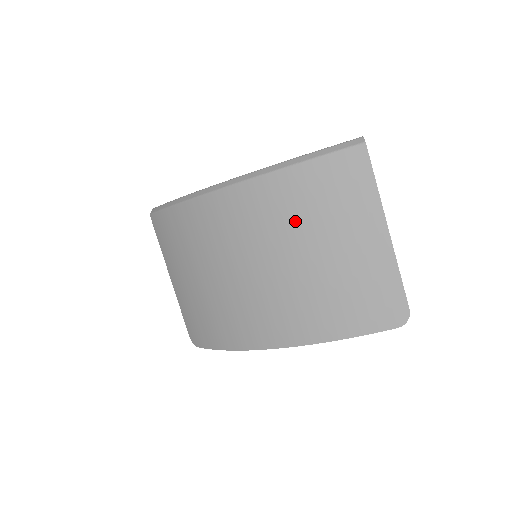
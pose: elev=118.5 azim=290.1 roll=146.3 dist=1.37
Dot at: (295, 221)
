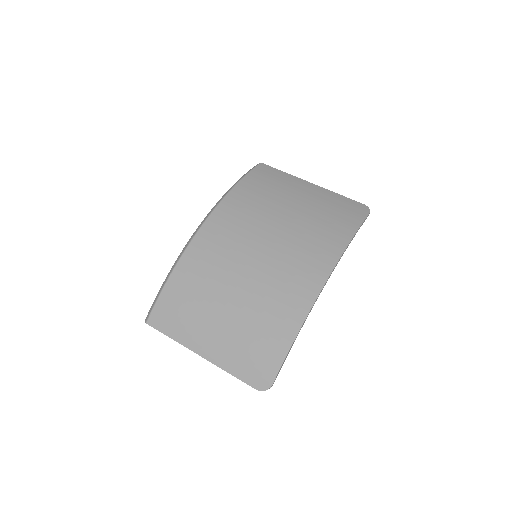
Dot at: (262, 205)
